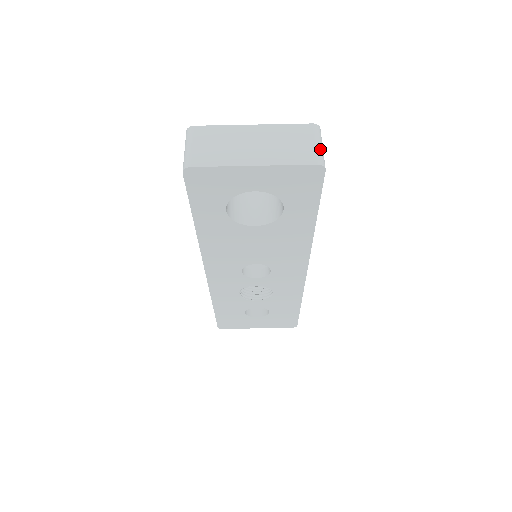
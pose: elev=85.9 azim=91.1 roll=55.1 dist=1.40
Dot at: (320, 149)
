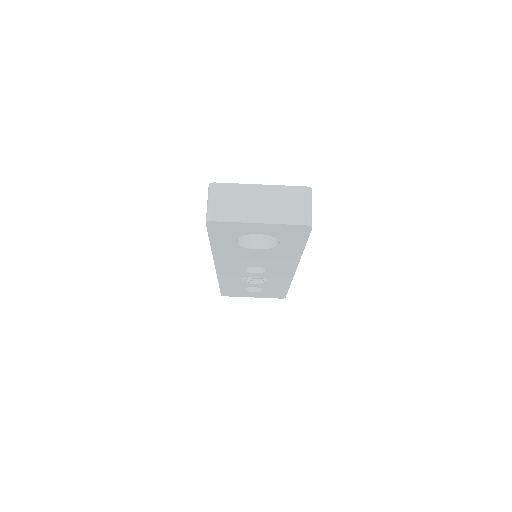
Dot at: (310, 211)
